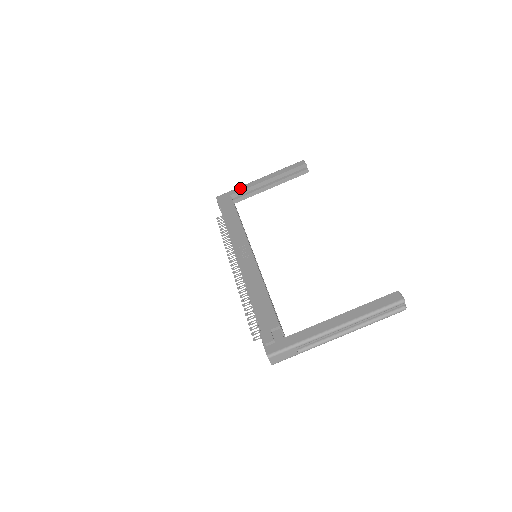
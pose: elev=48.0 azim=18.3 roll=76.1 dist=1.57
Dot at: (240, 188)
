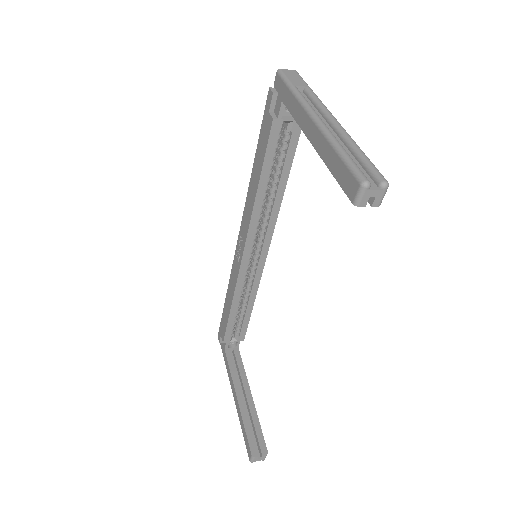
Dot at: (291, 102)
